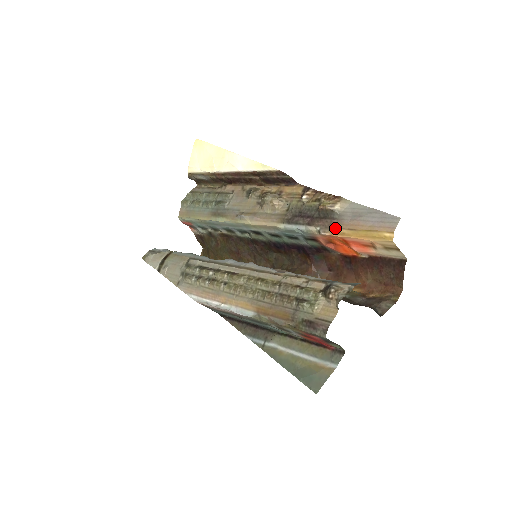
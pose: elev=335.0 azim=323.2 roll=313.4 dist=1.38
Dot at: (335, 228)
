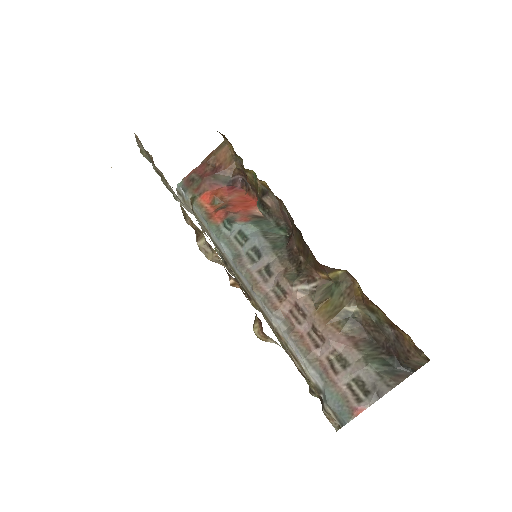
Dot at: occluded
